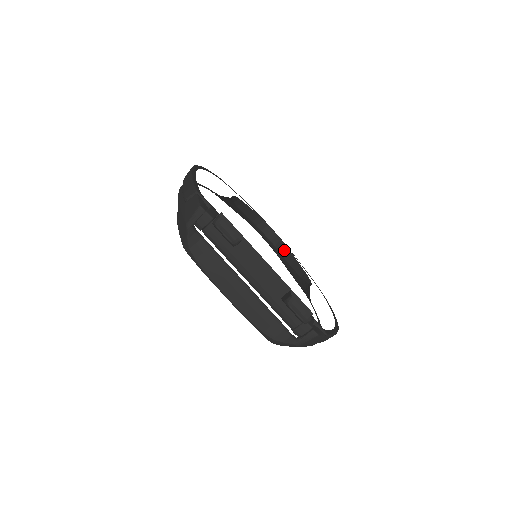
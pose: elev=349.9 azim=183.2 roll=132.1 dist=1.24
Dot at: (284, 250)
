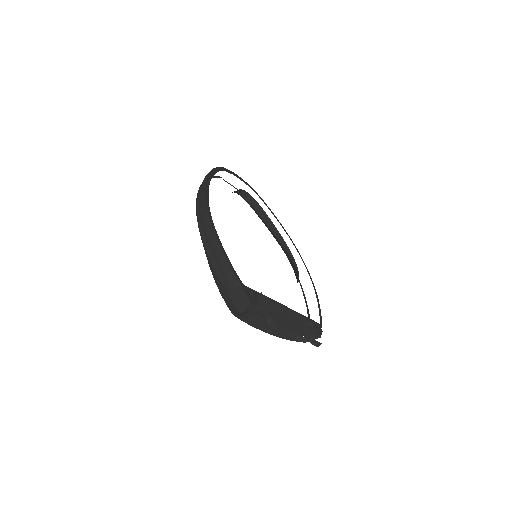
Dot at: (259, 209)
